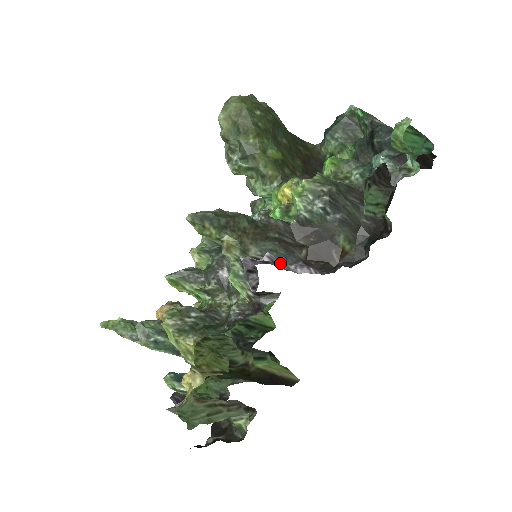
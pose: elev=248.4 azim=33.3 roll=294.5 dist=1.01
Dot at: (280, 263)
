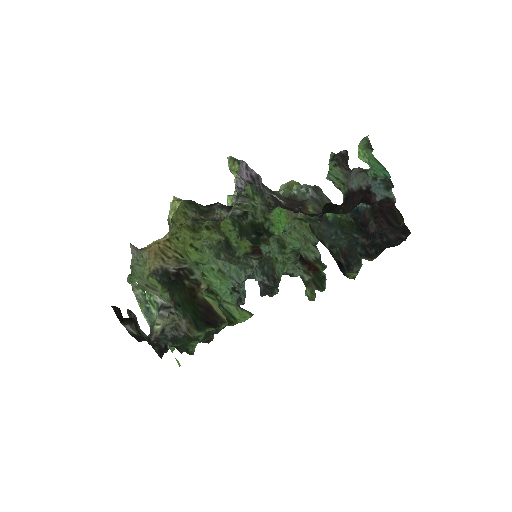
Dot at: (261, 180)
